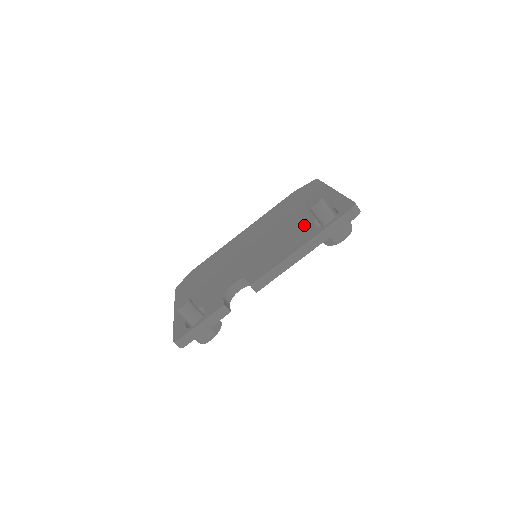
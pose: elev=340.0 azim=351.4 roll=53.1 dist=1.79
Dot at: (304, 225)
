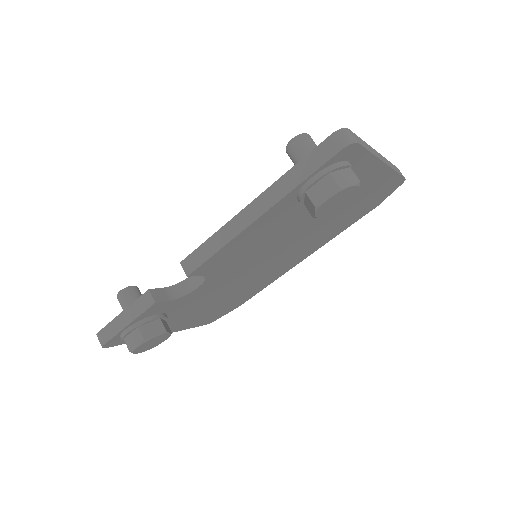
Dot at: occluded
